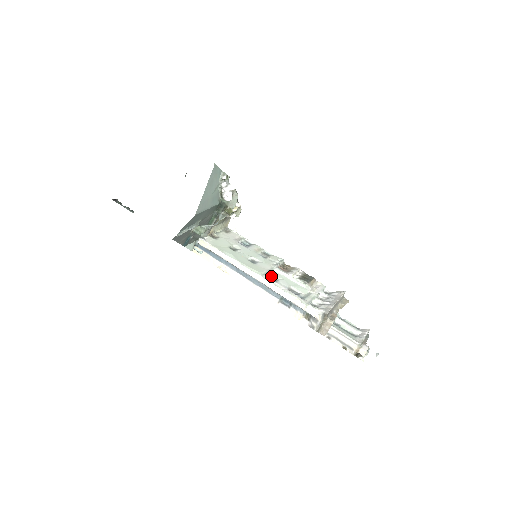
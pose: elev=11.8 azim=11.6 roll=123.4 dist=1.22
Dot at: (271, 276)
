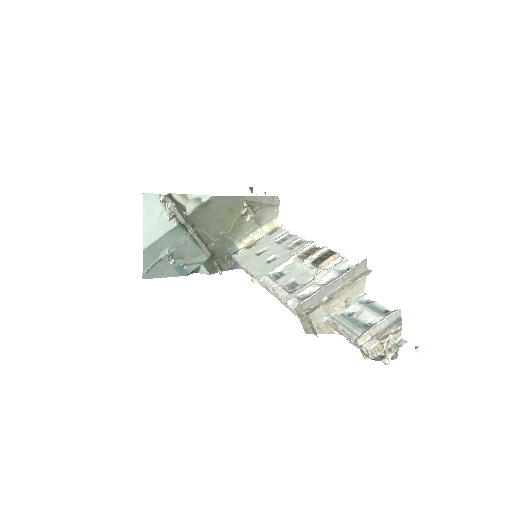
Dot at: (281, 272)
